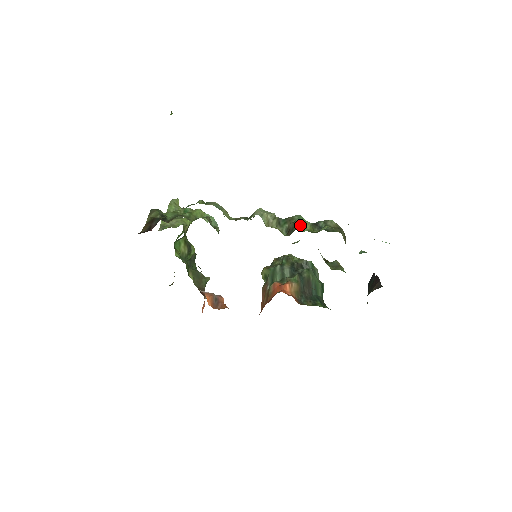
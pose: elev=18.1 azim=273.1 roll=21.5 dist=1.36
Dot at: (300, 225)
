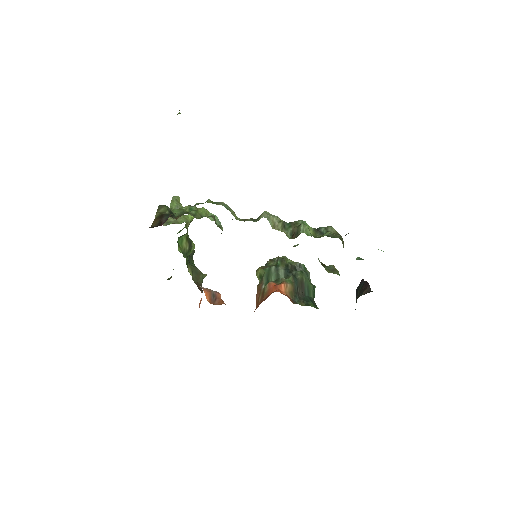
Dot at: (305, 230)
